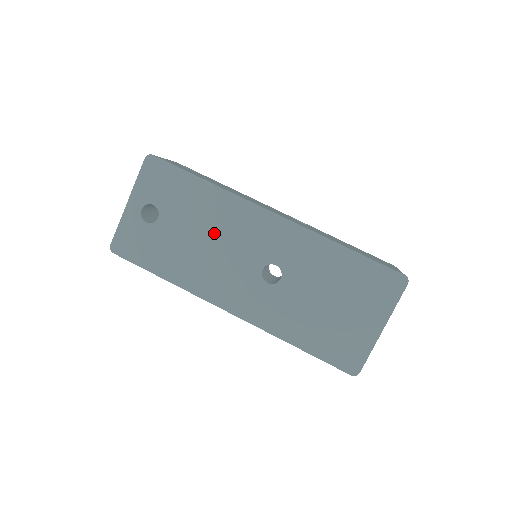
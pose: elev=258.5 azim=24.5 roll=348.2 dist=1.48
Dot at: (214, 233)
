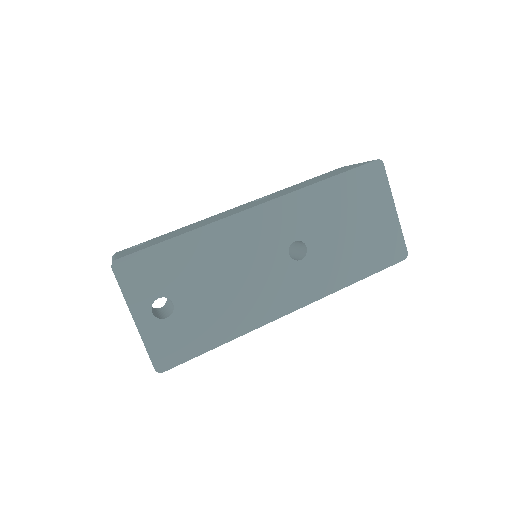
Dot at: (229, 267)
